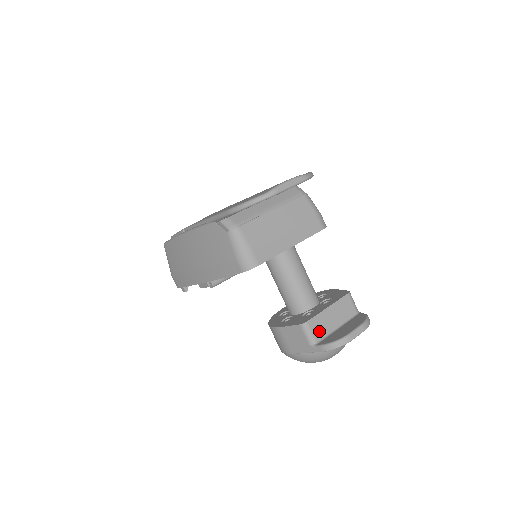
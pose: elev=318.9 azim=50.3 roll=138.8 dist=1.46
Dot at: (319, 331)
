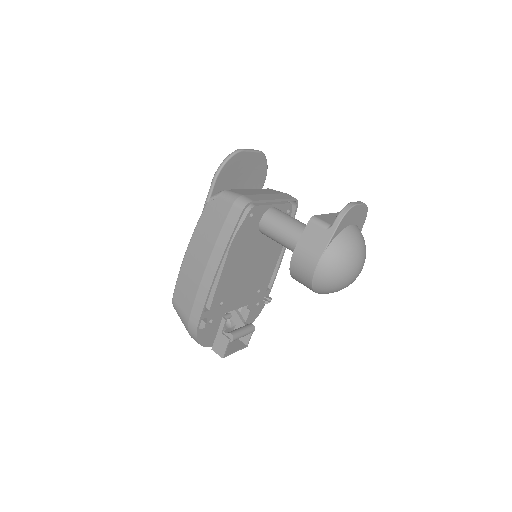
Dot at: (329, 221)
